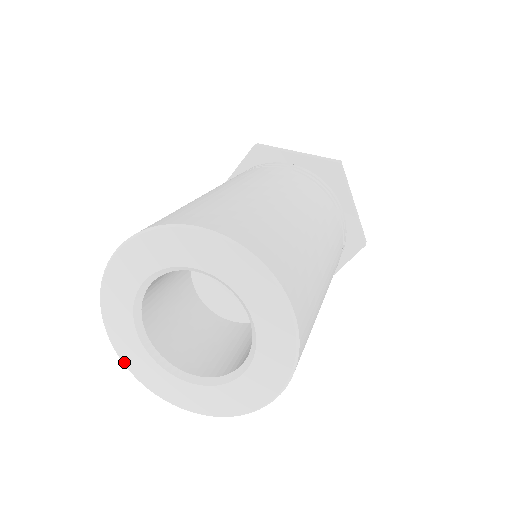
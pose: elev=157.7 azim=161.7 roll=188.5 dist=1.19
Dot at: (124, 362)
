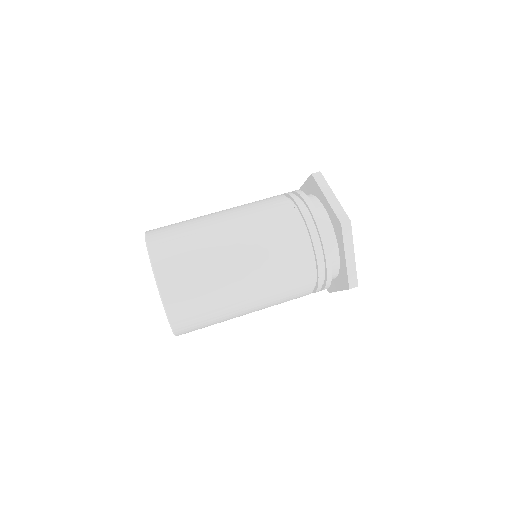
Dot at: occluded
